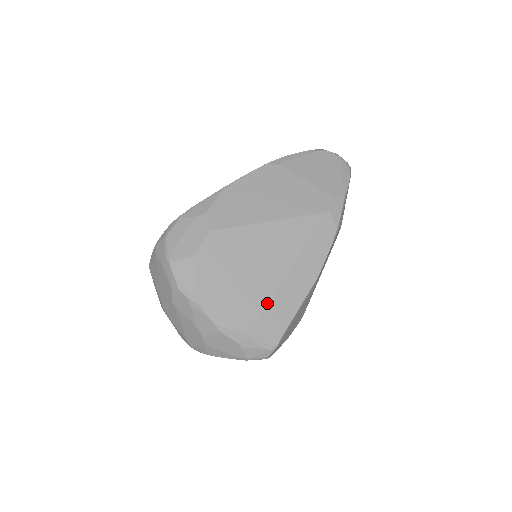
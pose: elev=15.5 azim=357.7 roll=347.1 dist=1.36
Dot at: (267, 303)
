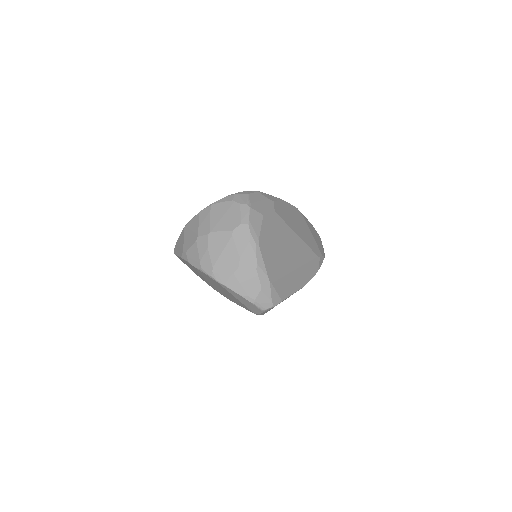
Dot at: (283, 275)
